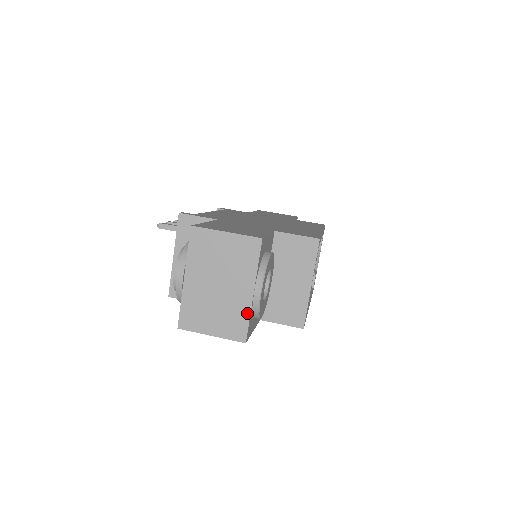
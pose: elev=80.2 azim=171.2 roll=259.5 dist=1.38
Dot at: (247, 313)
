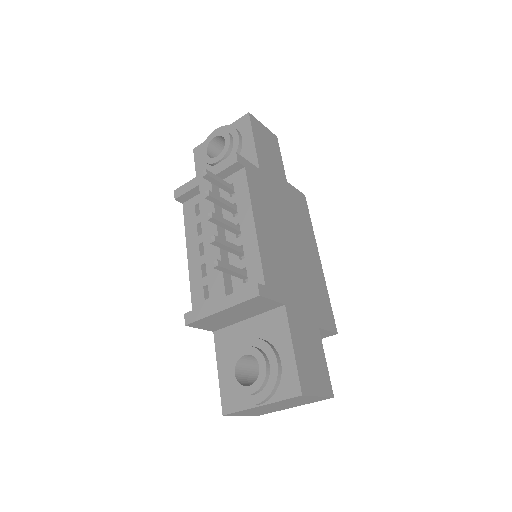
Dot at: occluded
